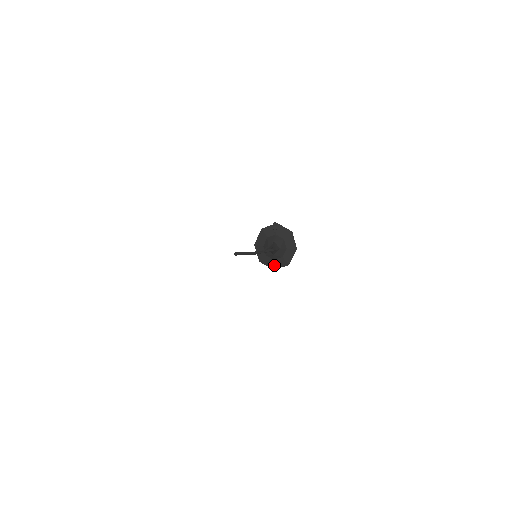
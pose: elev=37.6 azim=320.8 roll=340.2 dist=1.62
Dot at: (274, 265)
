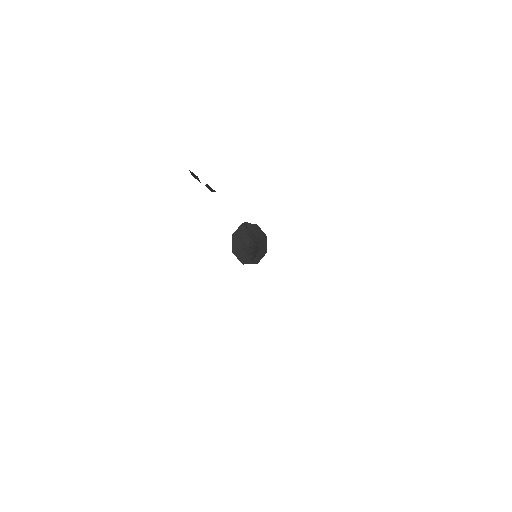
Dot at: (256, 260)
